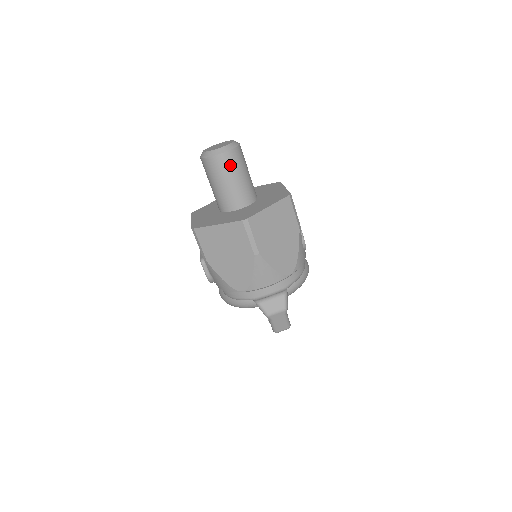
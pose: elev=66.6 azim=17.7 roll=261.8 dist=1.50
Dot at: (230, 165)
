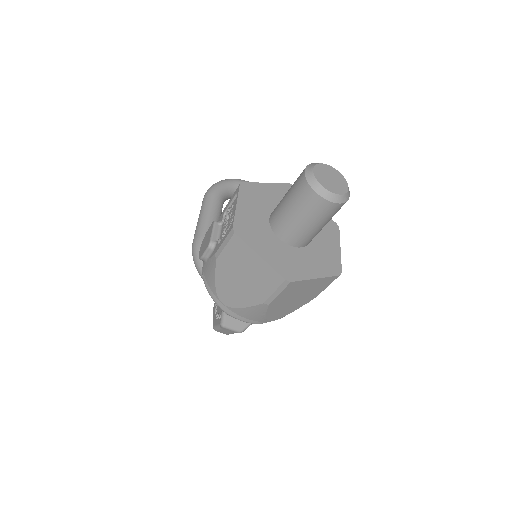
Dot at: (323, 213)
